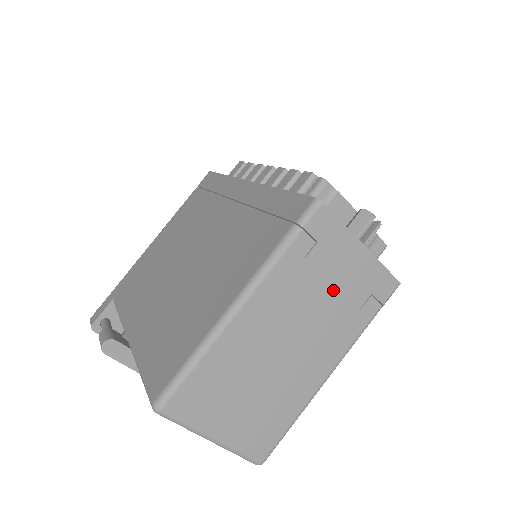
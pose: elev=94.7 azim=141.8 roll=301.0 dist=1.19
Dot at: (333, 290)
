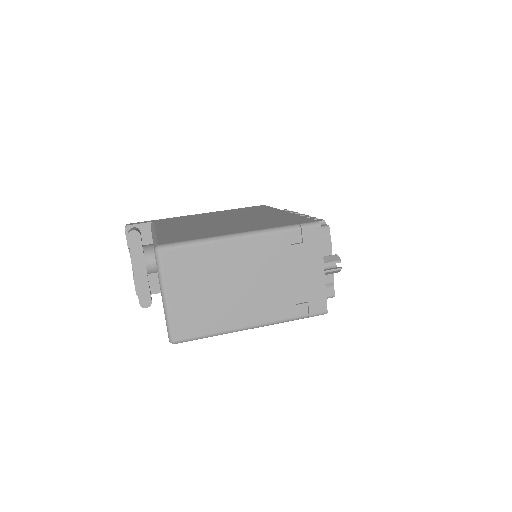
Dot at: (291, 278)
